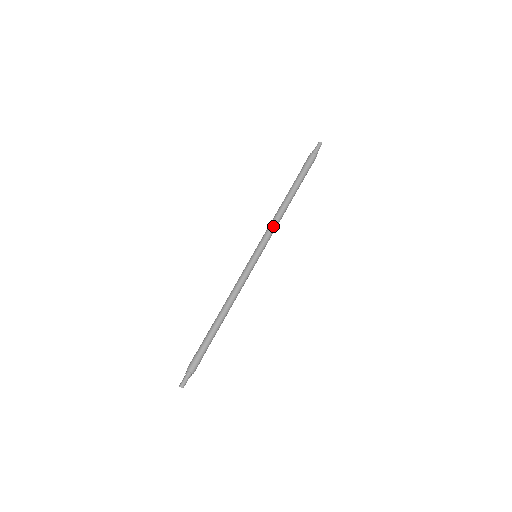
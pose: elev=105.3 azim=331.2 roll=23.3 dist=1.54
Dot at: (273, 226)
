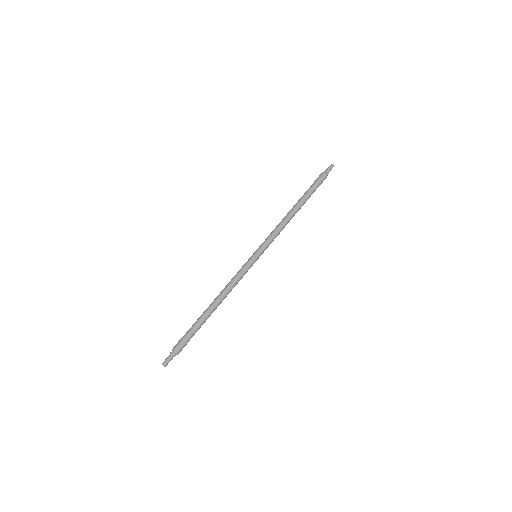
Dot at: (276, 231)
